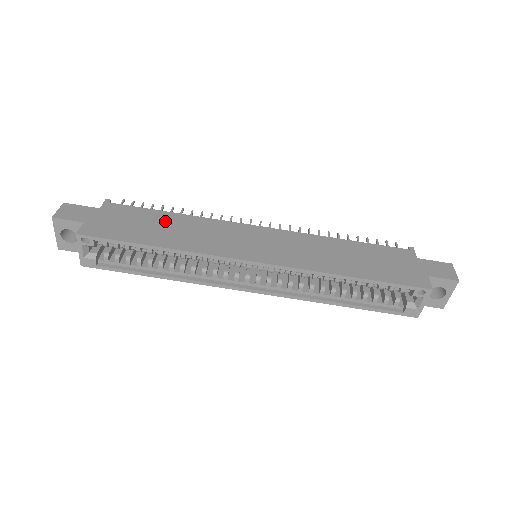
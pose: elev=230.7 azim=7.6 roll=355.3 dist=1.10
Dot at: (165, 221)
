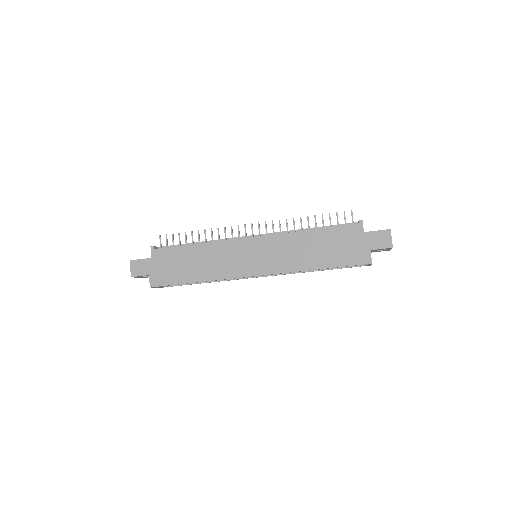
Dot at: (192, 256)
